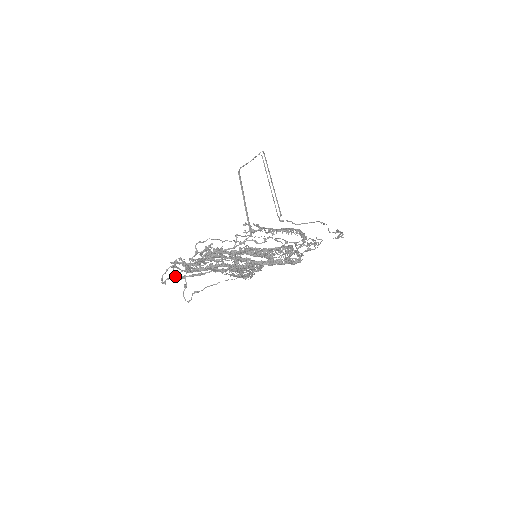
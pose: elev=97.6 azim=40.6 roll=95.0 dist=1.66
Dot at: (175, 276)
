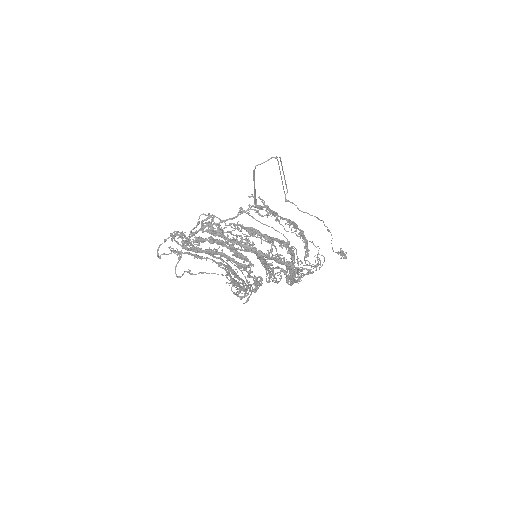
Dot at: (172, 248)
